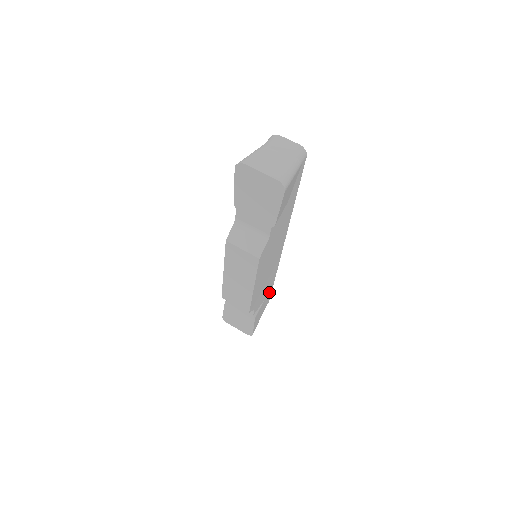
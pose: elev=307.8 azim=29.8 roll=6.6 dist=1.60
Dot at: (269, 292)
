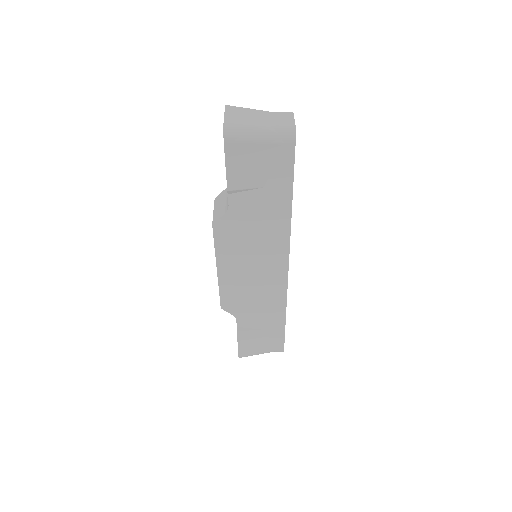
Dot at: (277, 329)
